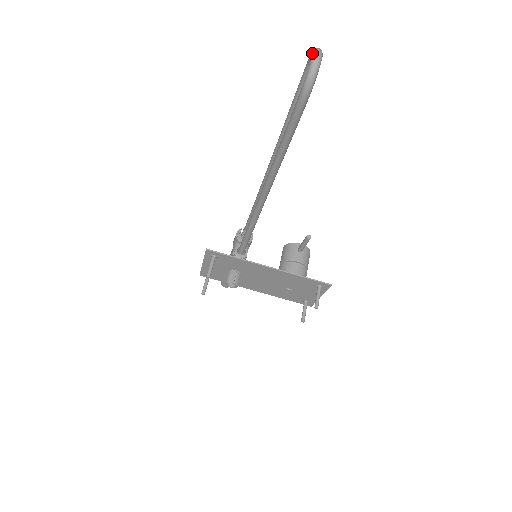
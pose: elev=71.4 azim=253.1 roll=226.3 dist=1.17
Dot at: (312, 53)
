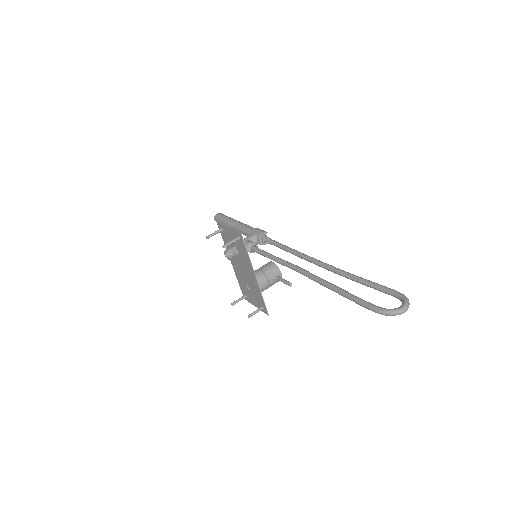
Dot at: (404, 305)
